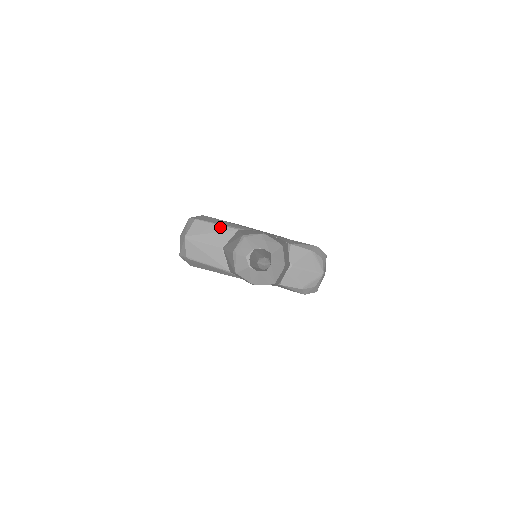
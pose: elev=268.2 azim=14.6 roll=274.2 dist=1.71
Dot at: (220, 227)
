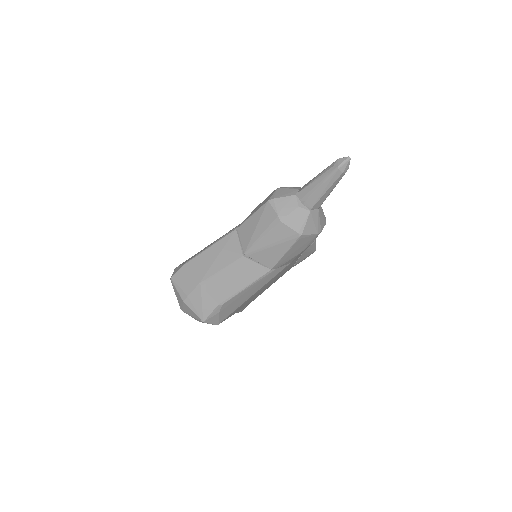
Dot at: (218, 244)
